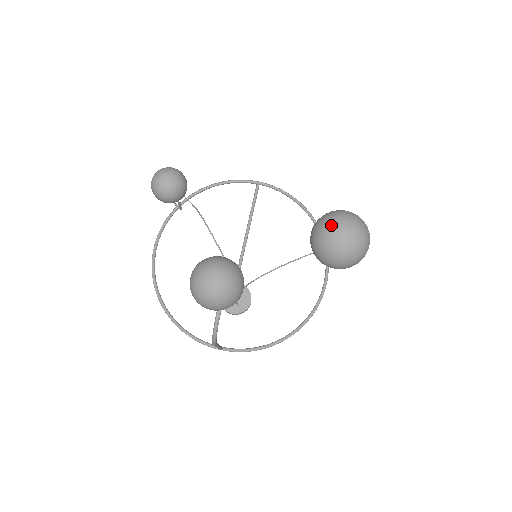
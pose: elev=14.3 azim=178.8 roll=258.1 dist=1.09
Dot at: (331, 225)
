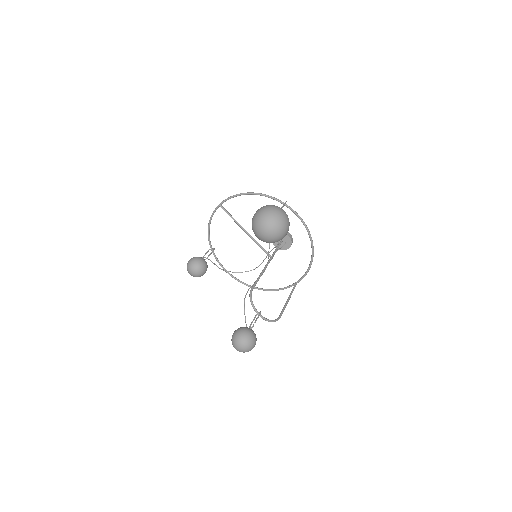
Dot at: (257, 235)
